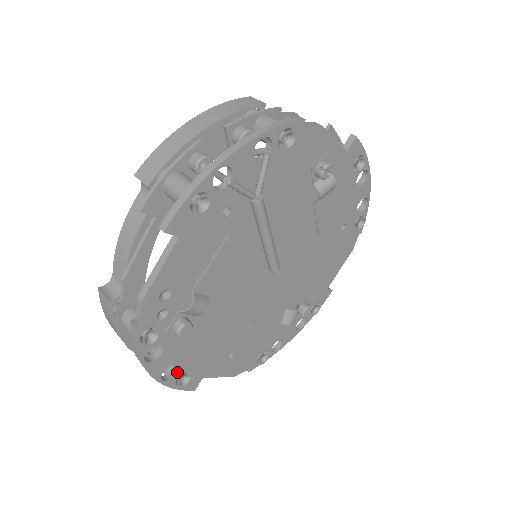
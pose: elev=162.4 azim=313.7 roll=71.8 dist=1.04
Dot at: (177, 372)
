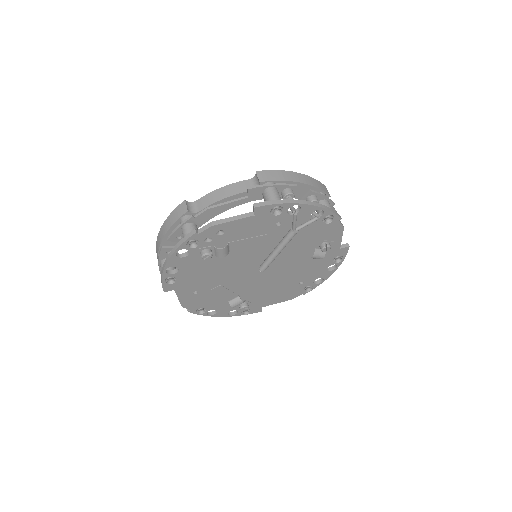
Dot at: (174, 274)
